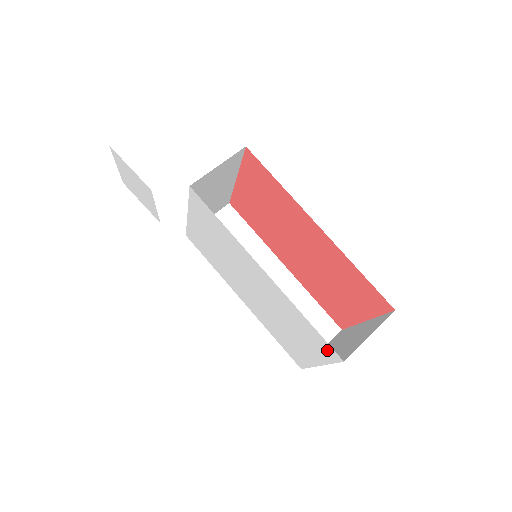
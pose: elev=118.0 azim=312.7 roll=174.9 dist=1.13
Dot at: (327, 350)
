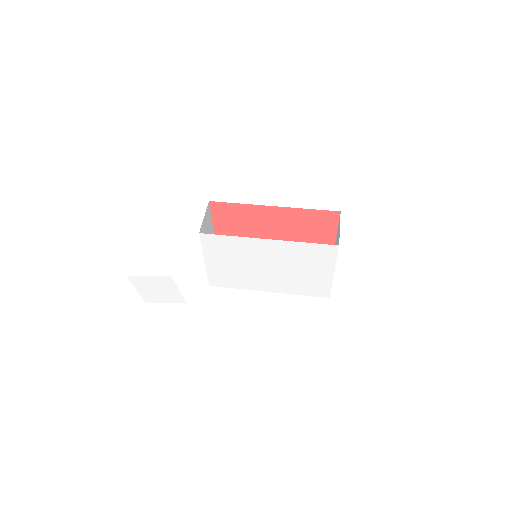
Dot at: (328, 251)
